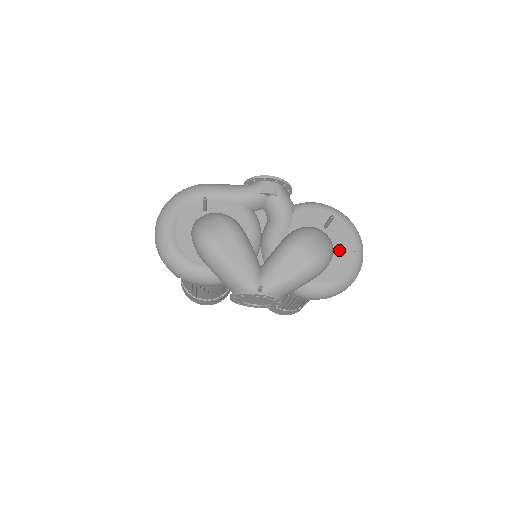
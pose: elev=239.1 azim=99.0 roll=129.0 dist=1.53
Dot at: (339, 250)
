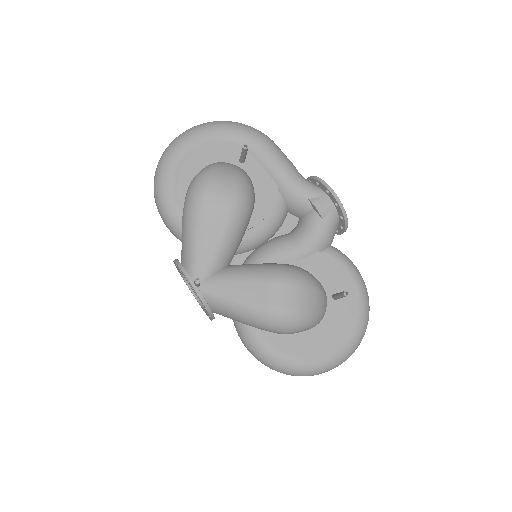
Dot at: (321, 332)
